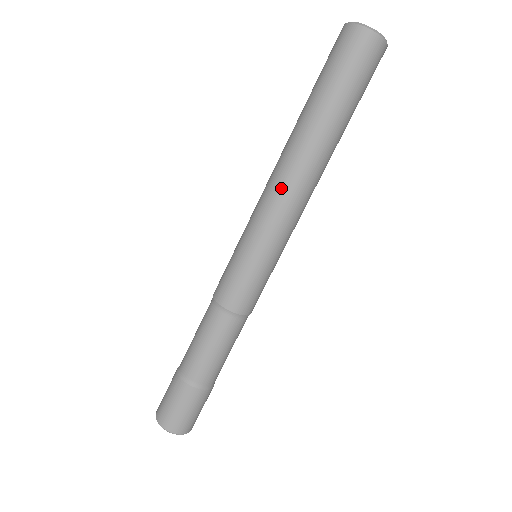
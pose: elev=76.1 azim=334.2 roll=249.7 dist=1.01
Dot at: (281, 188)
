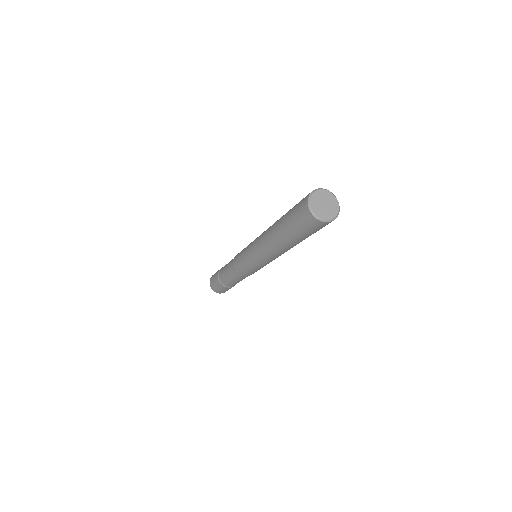
Dot at: (260, 243)
